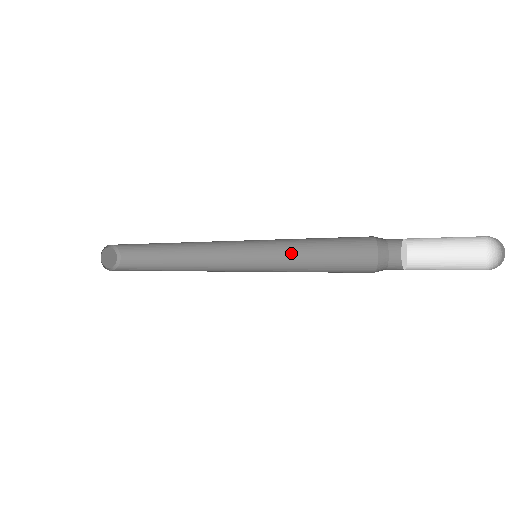
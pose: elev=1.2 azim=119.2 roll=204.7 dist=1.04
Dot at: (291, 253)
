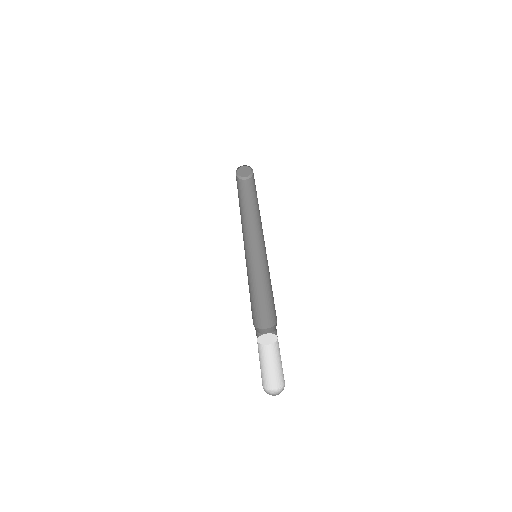
Dot at: (267, 276)
